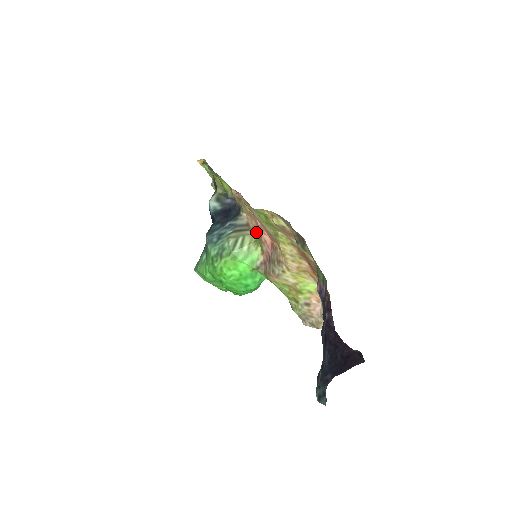
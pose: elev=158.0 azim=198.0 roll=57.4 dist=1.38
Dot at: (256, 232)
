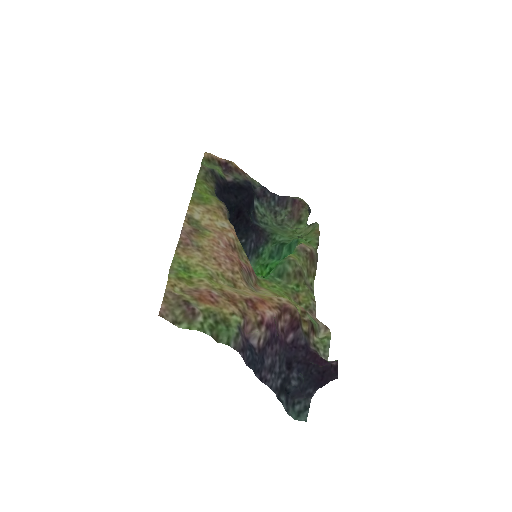
Dot at: (238, 242)
